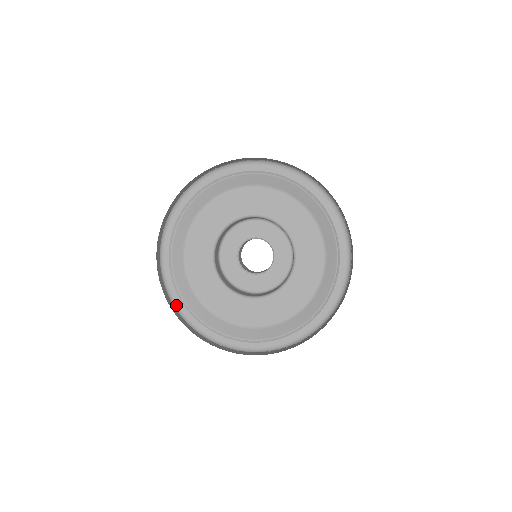
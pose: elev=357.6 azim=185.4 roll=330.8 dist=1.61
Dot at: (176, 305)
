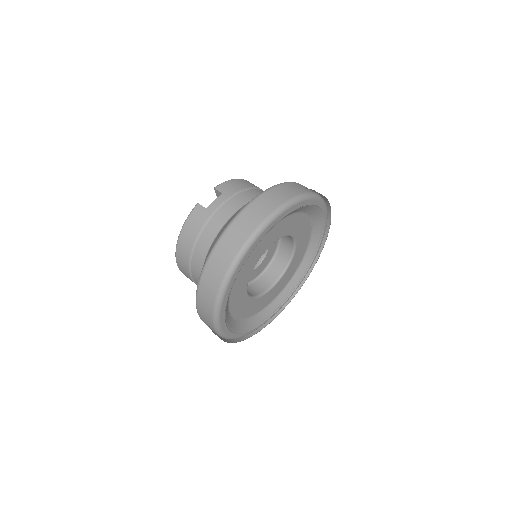
Dot at: occluded
